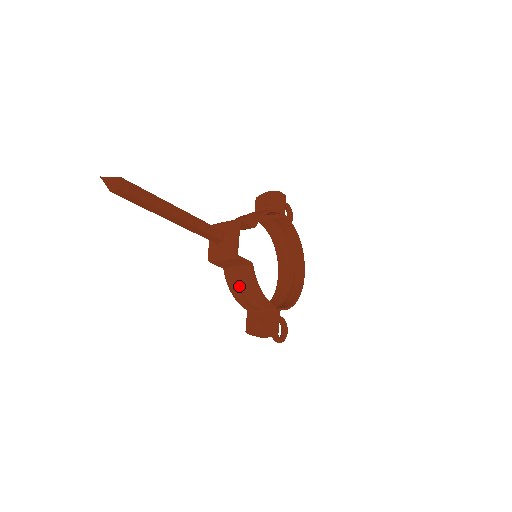
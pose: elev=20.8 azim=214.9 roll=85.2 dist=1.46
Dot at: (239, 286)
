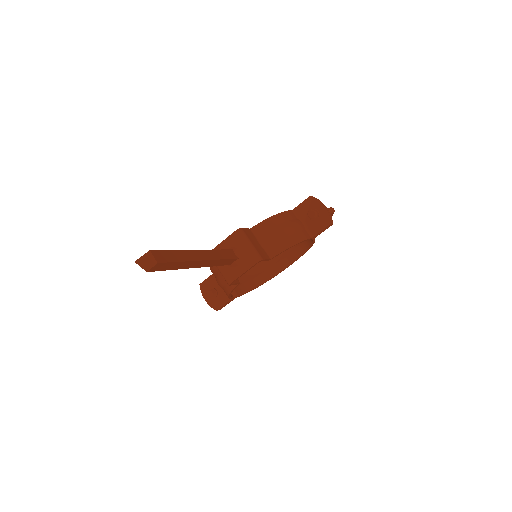
Dot at: (218, 276)
